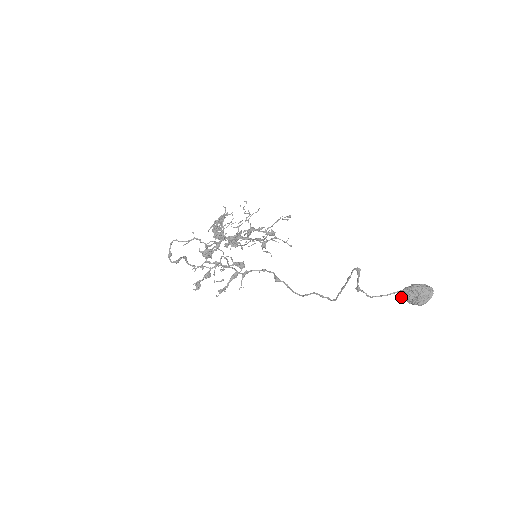
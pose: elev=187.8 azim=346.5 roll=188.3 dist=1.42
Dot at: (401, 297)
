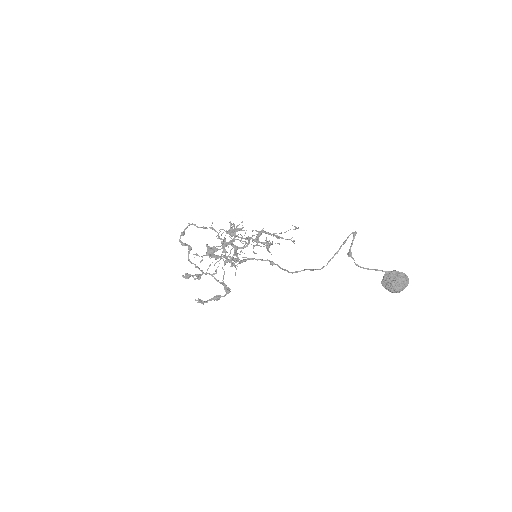
Dot at: occluded
